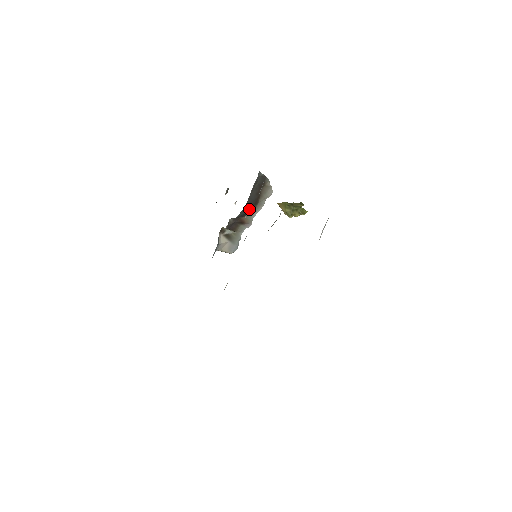
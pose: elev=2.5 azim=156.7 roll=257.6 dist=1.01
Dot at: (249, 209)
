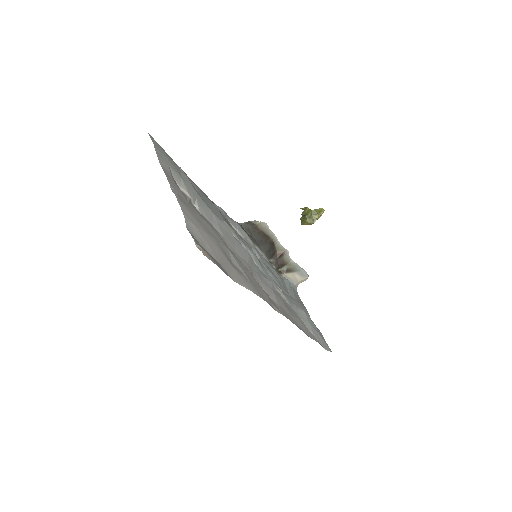
Dot at: (268, 244)
